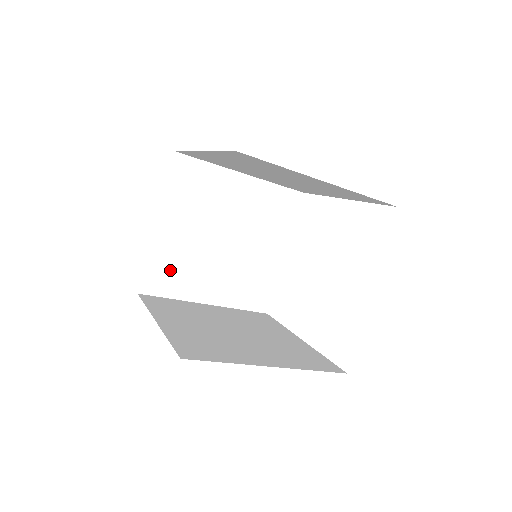
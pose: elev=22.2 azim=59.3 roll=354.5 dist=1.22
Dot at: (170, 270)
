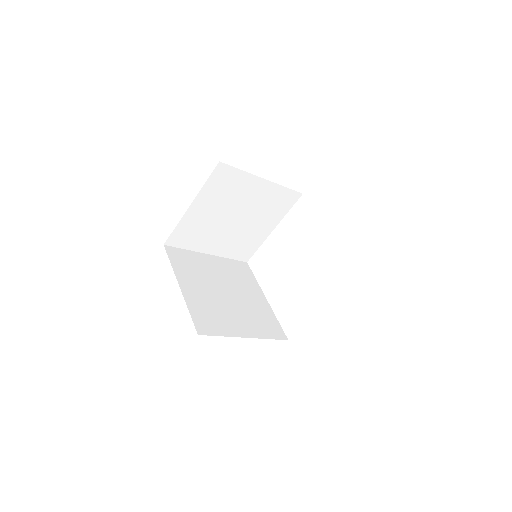
Dot at: (190, 233)
